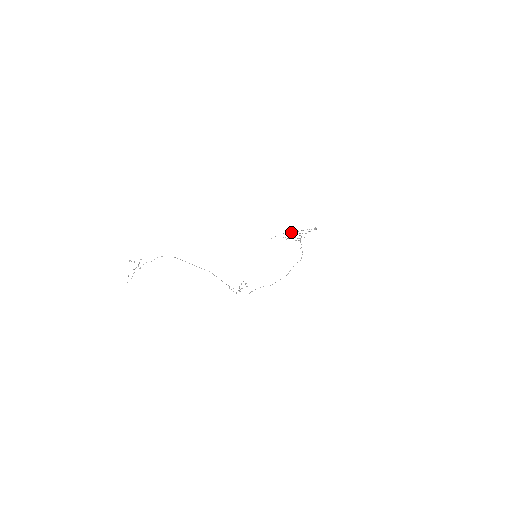
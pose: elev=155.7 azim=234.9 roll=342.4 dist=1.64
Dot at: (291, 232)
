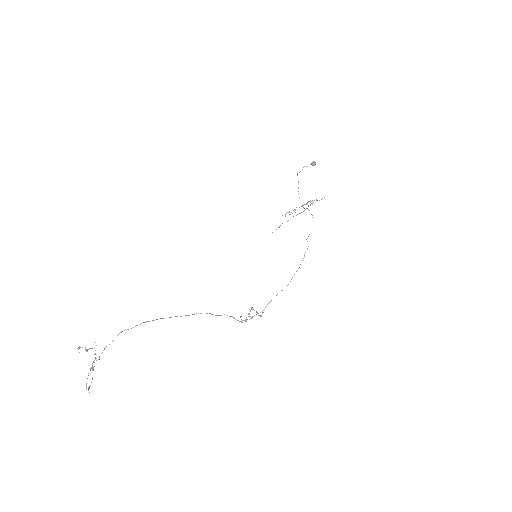
Dot at: (300, 213)
